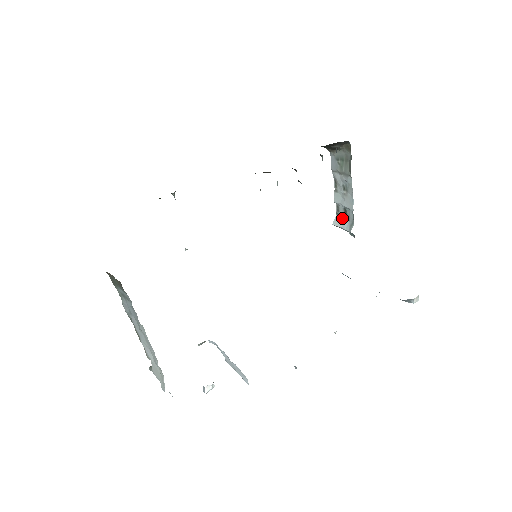
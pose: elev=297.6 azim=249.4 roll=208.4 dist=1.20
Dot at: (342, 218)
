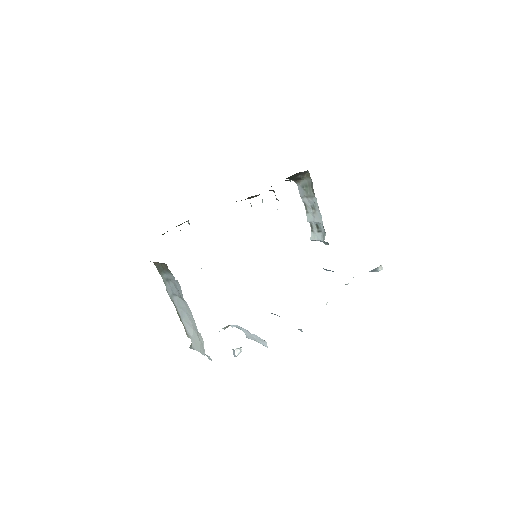
Dot at: (316, 233)
